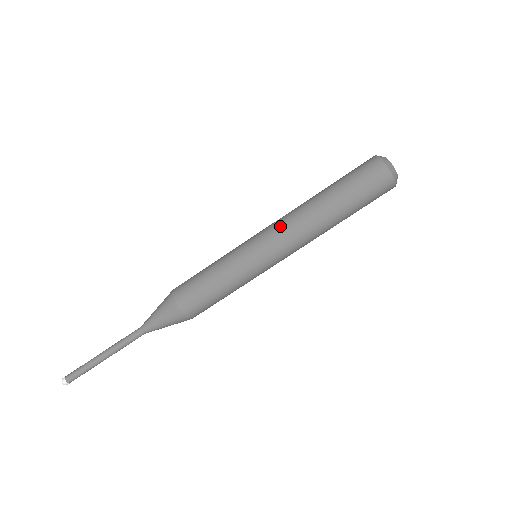
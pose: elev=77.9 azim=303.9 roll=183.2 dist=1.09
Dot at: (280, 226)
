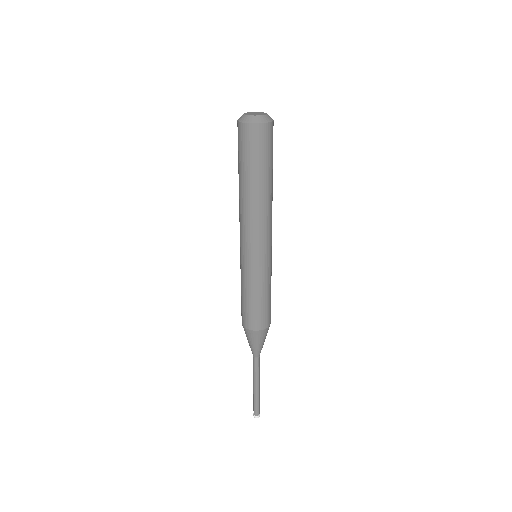
Dot at: occluded
